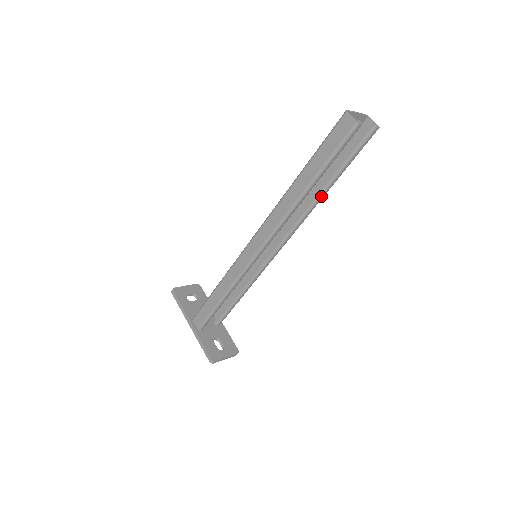
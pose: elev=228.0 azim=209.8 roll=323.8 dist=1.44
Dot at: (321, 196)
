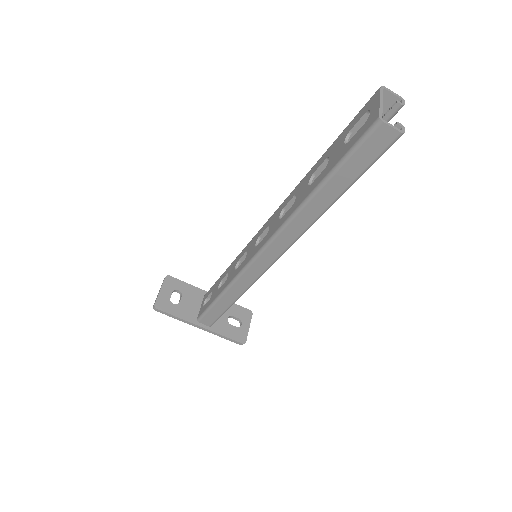
Dot at: occluded
